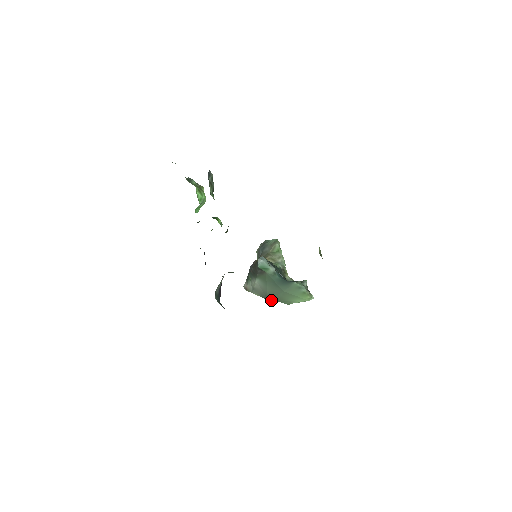
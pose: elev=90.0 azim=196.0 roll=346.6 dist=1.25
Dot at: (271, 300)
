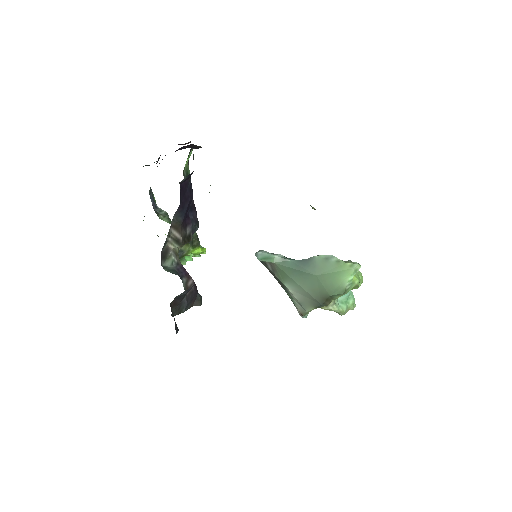
Dot at: (323, 302)
